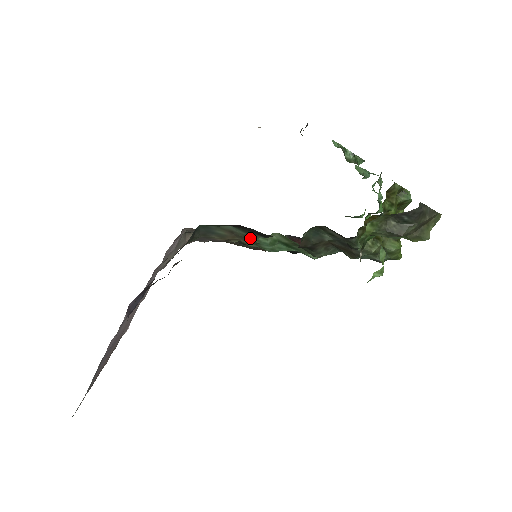
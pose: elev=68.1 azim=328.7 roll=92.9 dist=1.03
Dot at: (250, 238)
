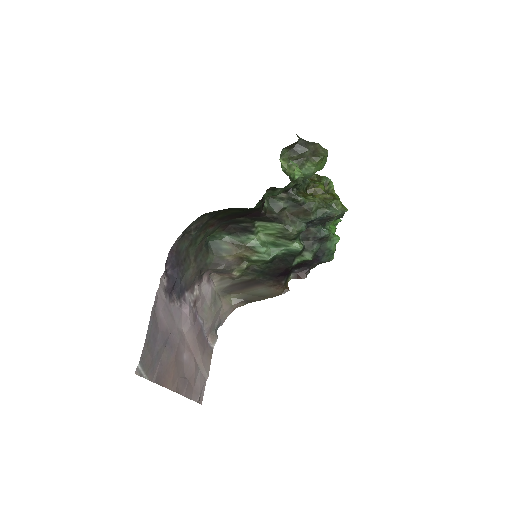
Dot at: (245, 243)
